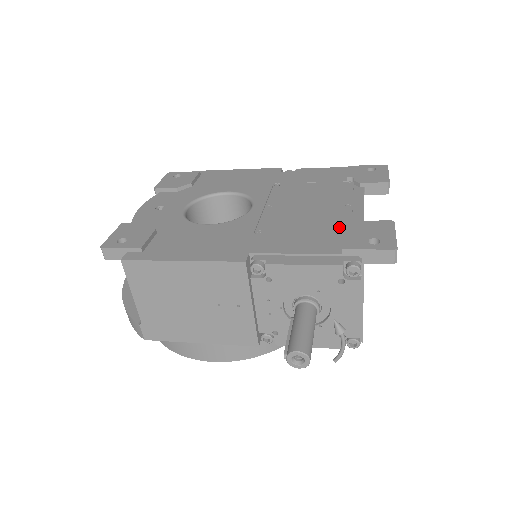
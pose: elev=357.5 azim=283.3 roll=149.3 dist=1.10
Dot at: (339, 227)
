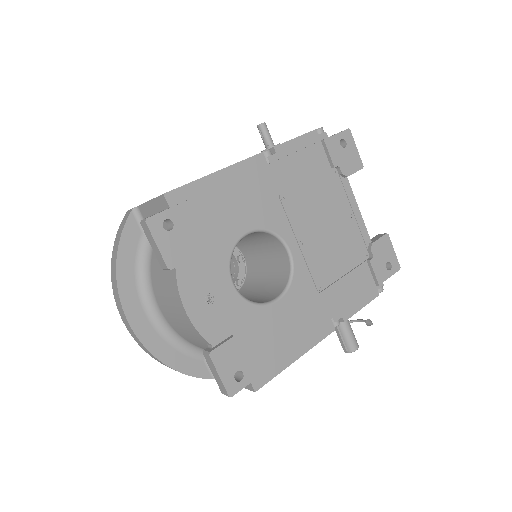
Dot at: (361, 253)
